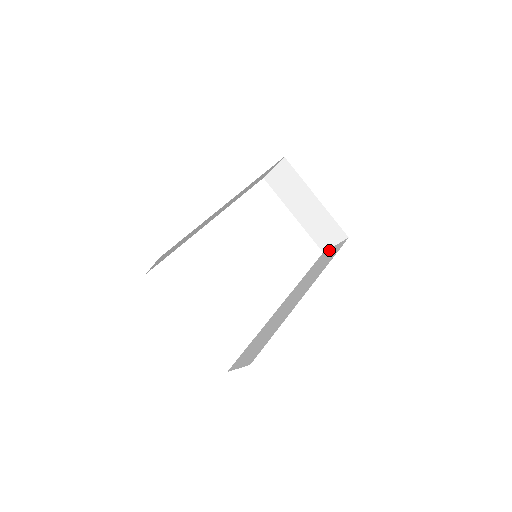
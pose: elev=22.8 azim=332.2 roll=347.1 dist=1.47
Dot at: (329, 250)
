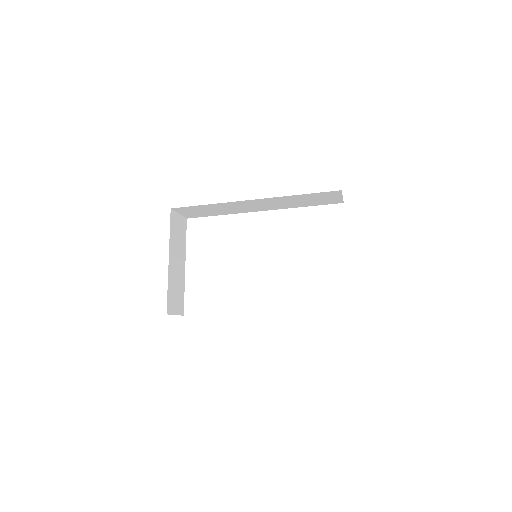
Dot at: occluded
